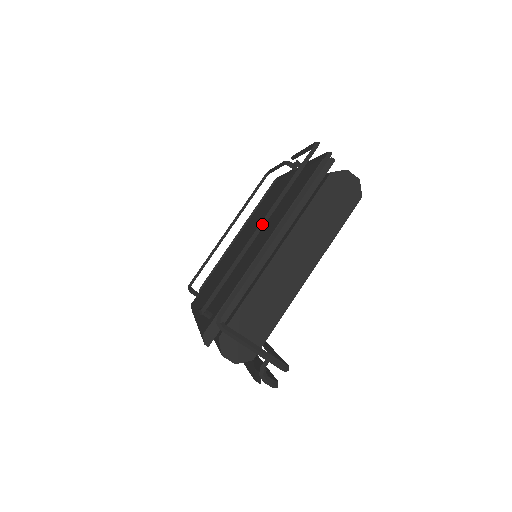
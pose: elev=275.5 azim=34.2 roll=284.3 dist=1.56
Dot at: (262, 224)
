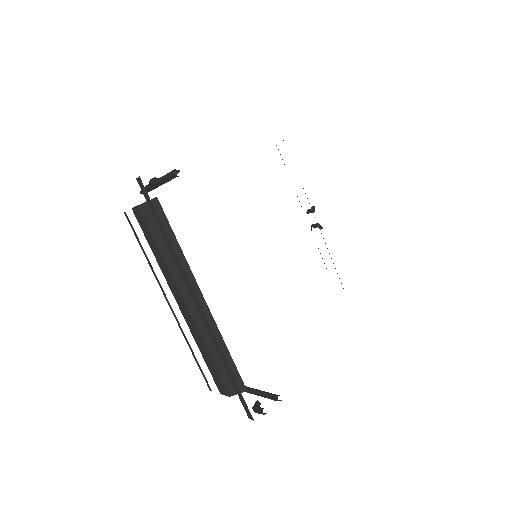
Dot at: occluded
